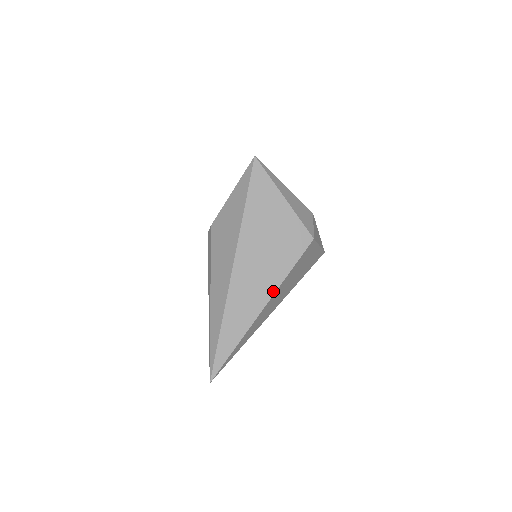
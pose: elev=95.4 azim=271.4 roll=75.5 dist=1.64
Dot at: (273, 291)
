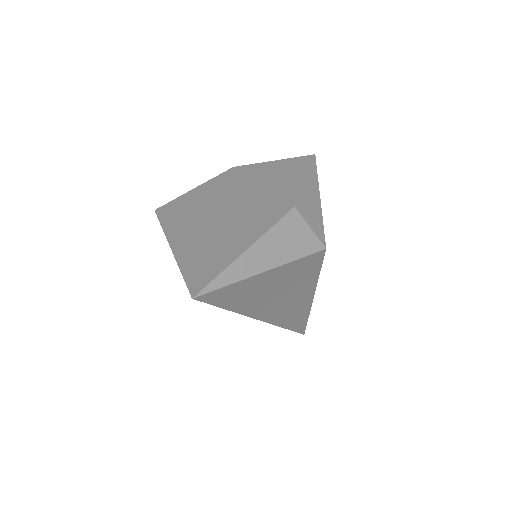
Dot at: (313, 292)
